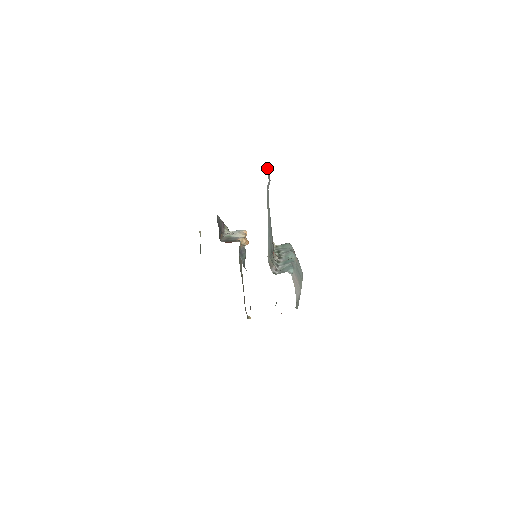
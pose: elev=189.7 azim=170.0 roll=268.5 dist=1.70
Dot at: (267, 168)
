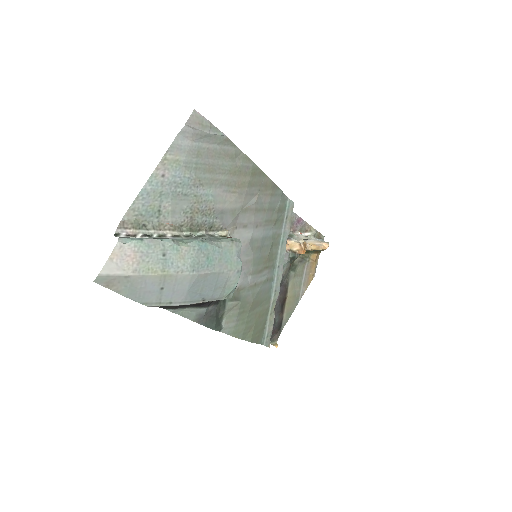
Dot at: (198, 113)
